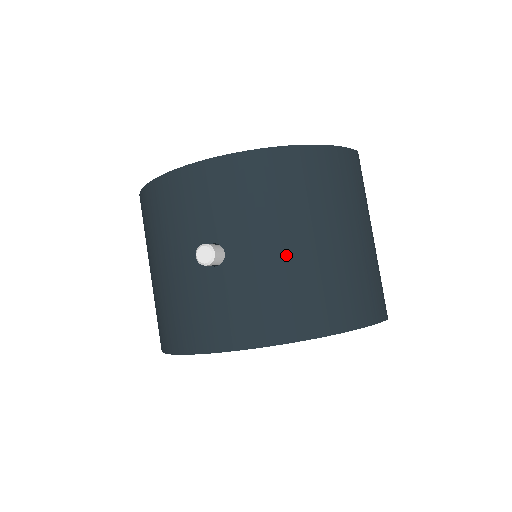
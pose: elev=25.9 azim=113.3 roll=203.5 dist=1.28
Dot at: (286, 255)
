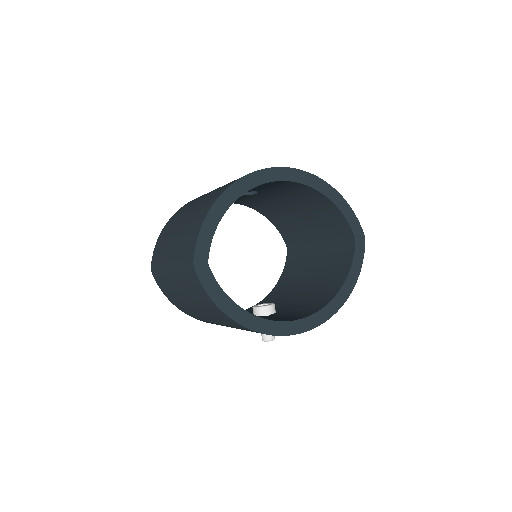
Dot at: occluded
